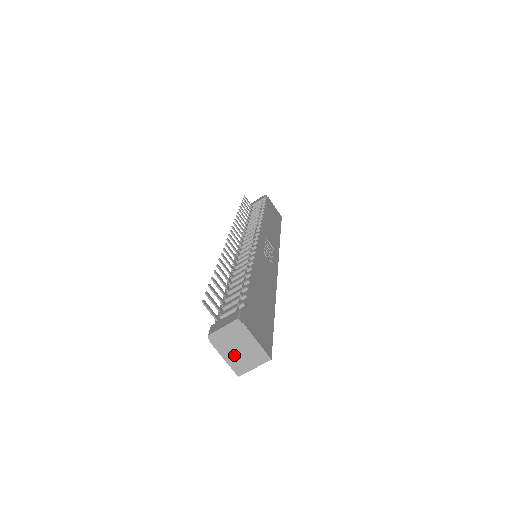
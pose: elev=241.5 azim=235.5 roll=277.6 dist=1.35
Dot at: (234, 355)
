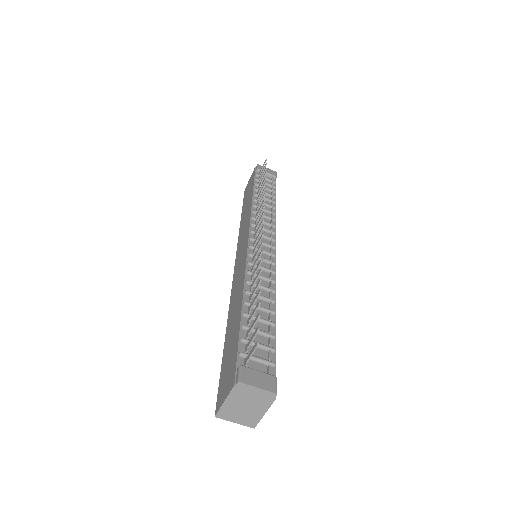
Dot at: (236, 406)
